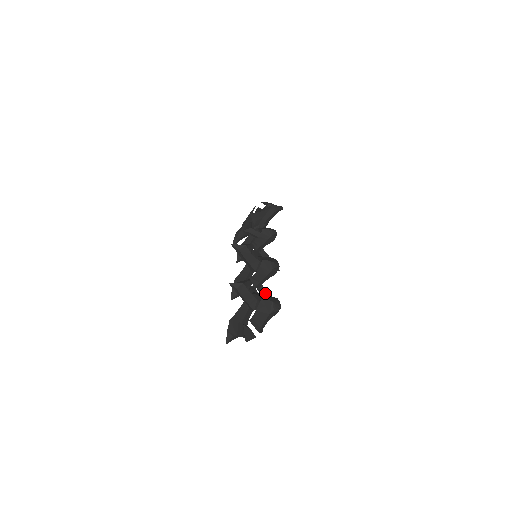
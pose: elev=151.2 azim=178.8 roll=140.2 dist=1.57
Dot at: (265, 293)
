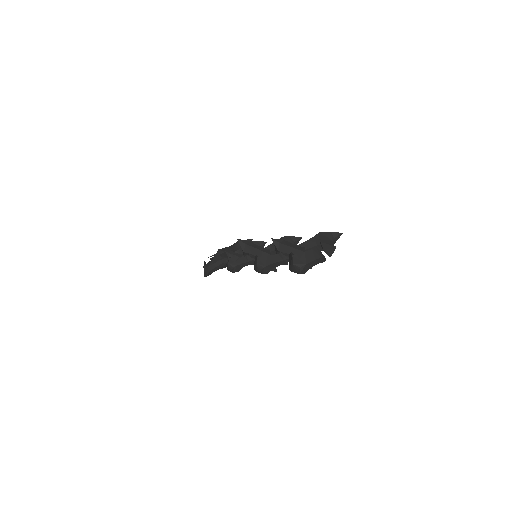
Dot at: occluded
